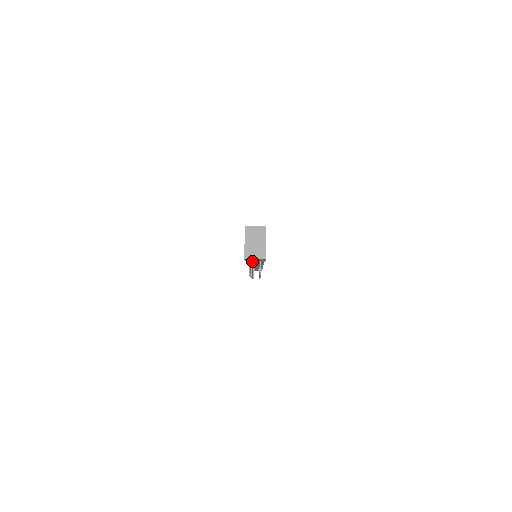
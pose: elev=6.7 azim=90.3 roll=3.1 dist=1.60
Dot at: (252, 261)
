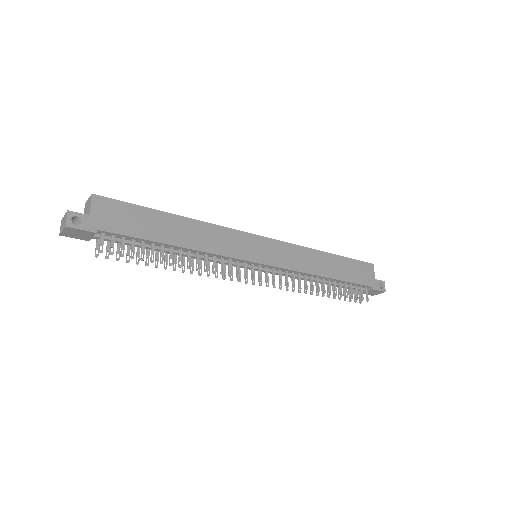
Dot at: (174, 252)
